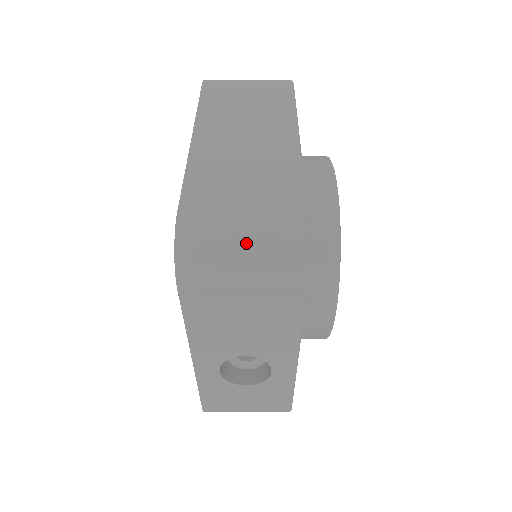
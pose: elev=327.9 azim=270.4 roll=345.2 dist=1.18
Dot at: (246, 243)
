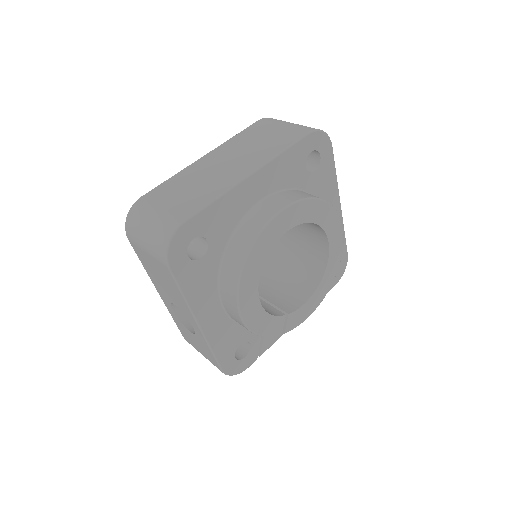
Dot at: (149, 226)
